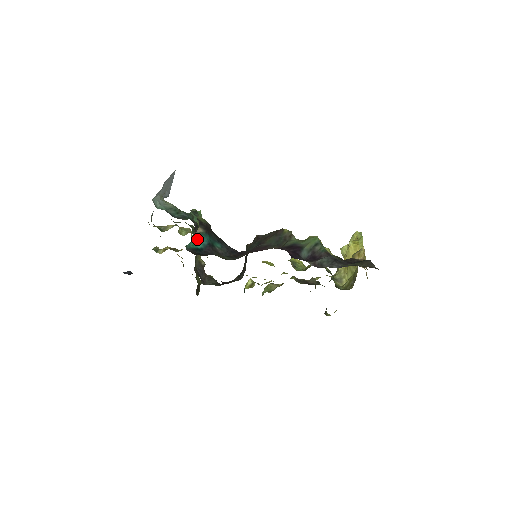
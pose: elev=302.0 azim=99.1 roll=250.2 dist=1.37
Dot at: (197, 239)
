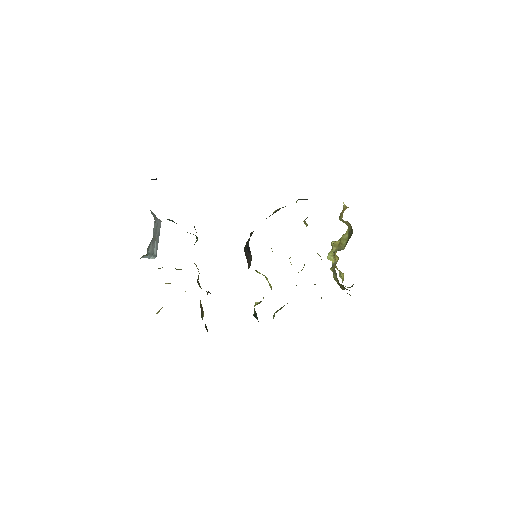
Dot at: occluded
